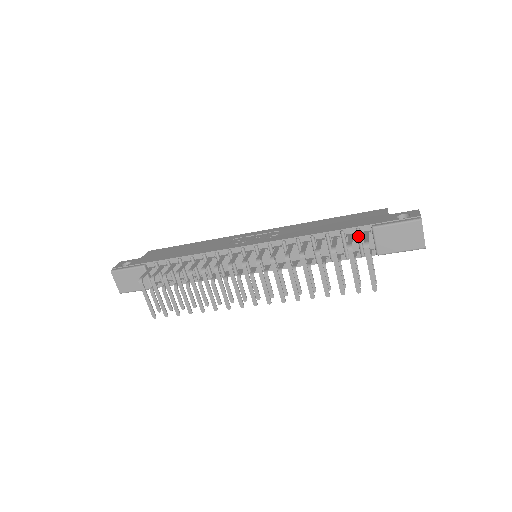
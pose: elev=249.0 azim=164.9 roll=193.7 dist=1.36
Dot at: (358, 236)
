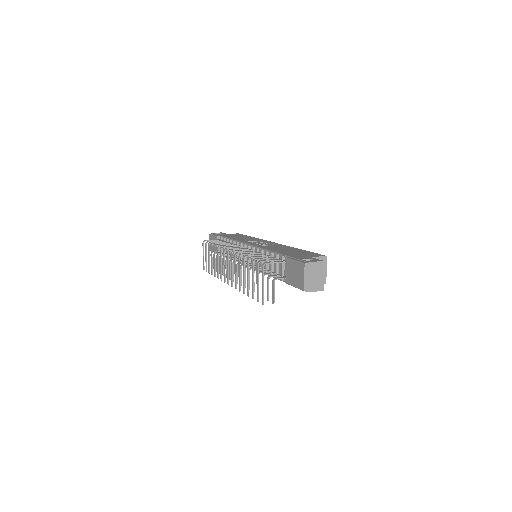
Dot at: occluded
